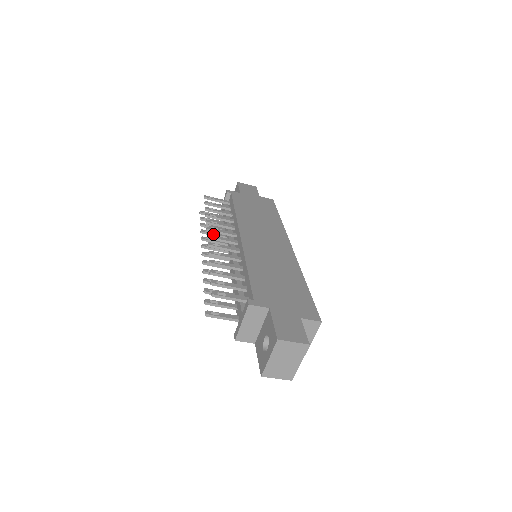
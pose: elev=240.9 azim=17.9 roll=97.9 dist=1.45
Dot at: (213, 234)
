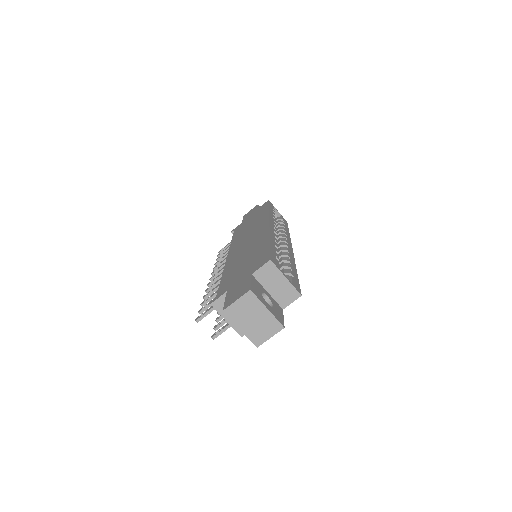
Dot at: occluded
